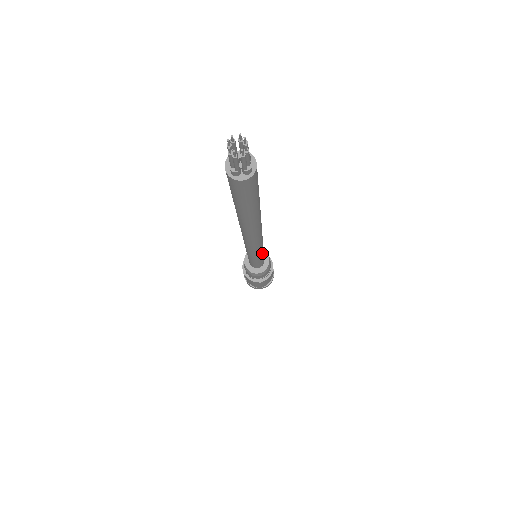
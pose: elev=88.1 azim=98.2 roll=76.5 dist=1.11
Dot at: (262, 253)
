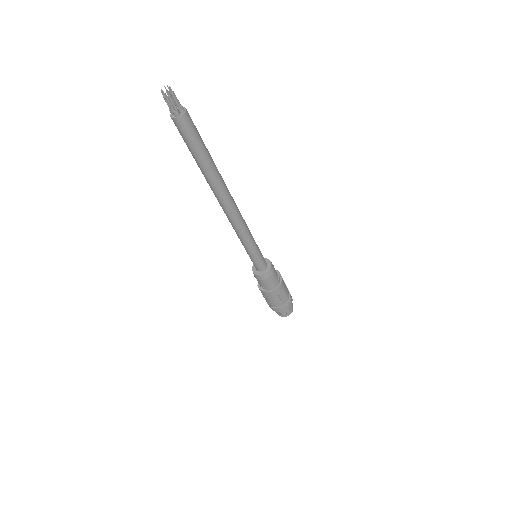
Dot at: (249, 246)
